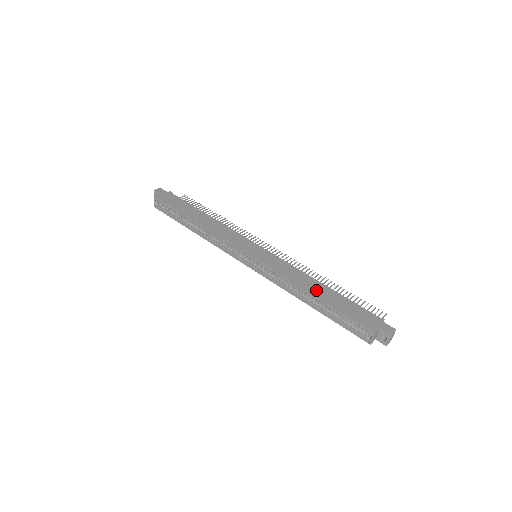
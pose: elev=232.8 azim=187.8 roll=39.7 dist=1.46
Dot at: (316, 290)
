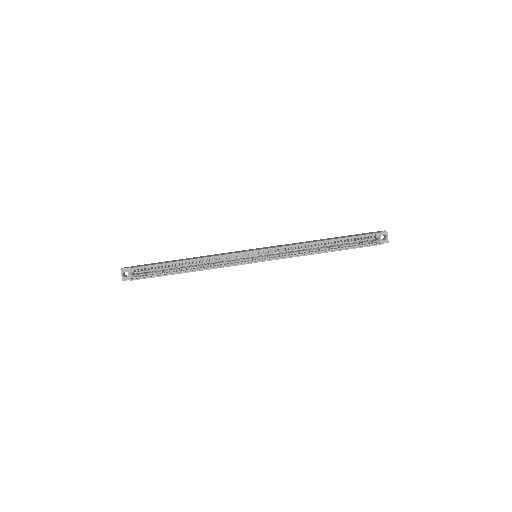
Dot at: (321, 240)
